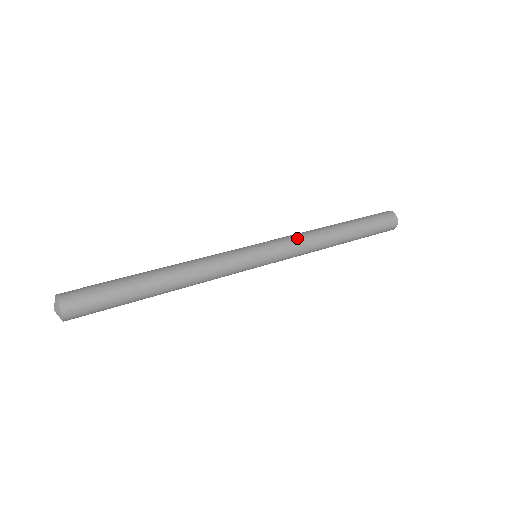
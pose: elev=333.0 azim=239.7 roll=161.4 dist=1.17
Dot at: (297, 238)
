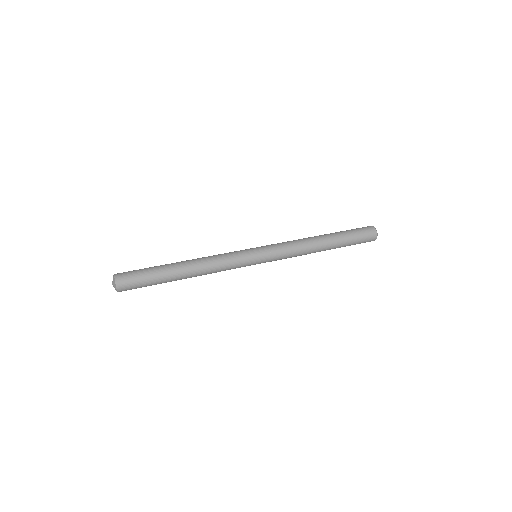
Dot at: (289, 244)
